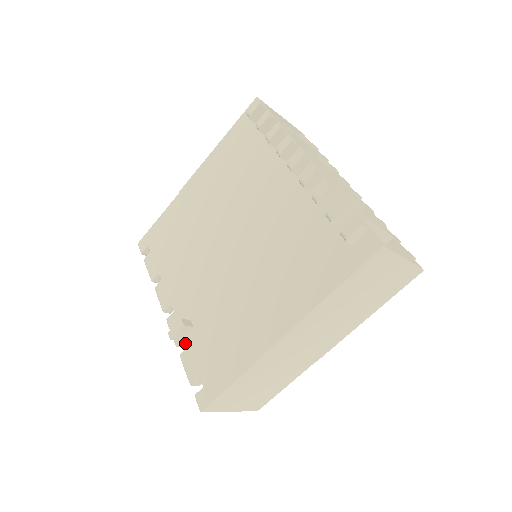
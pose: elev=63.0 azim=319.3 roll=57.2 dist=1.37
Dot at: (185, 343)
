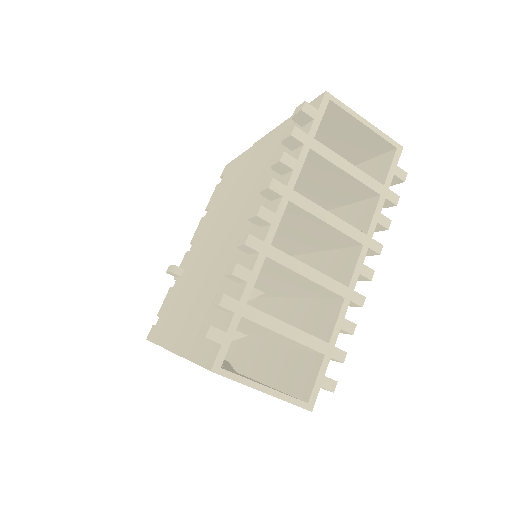
Dot at: occluded
